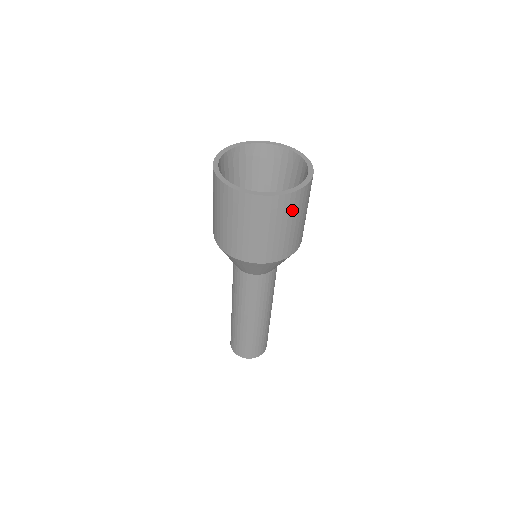
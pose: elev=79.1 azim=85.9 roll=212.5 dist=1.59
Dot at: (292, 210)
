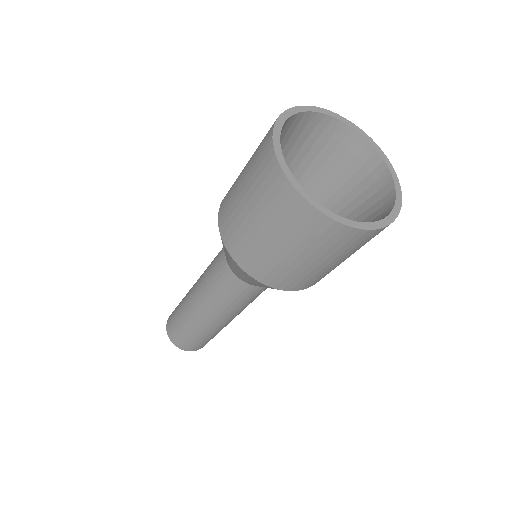
Dot at: (305, 234)
